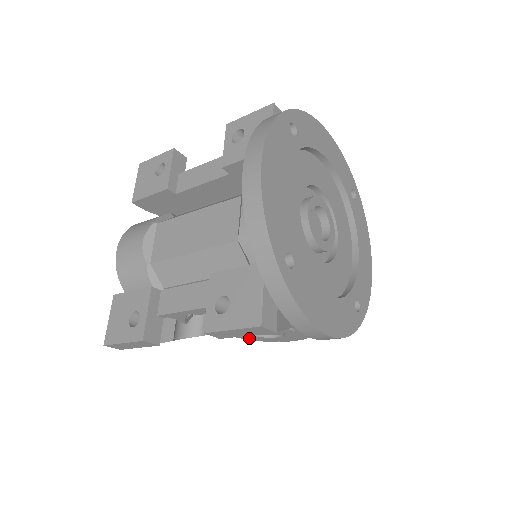
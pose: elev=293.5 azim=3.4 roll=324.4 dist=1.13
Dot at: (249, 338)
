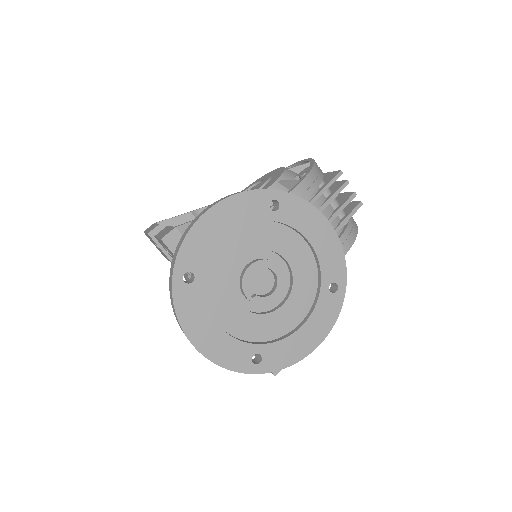
Dot at: occluded
